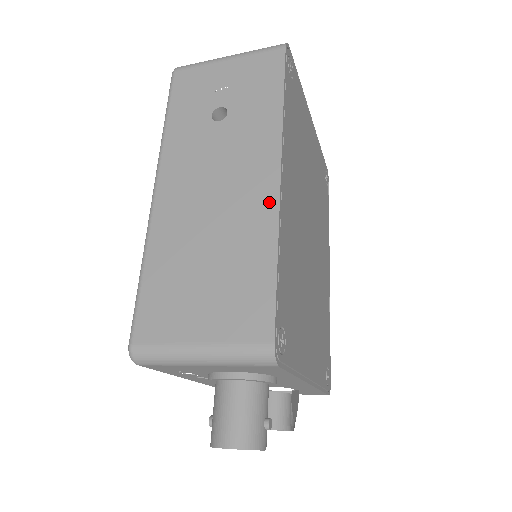
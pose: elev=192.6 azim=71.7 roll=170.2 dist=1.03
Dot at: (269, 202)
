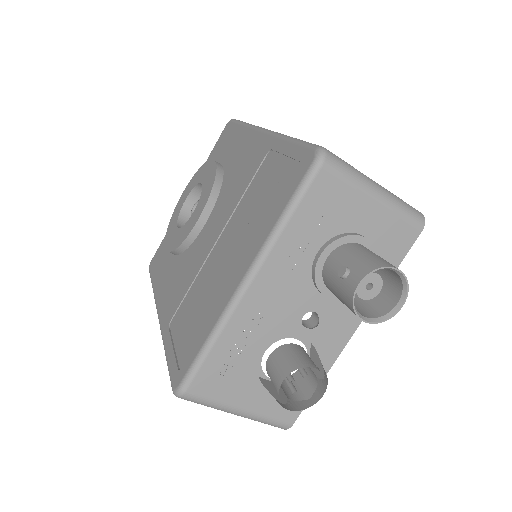
Dot at: occluded
